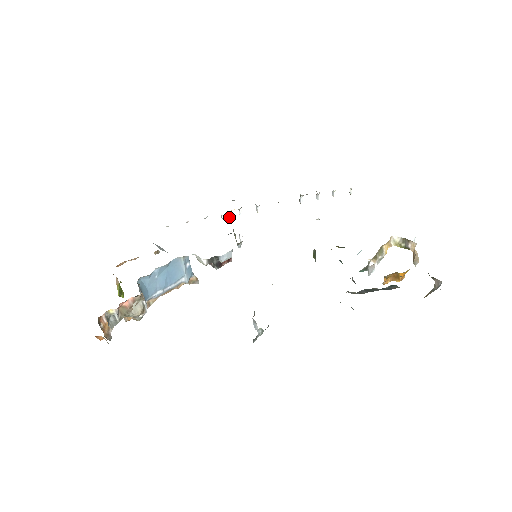
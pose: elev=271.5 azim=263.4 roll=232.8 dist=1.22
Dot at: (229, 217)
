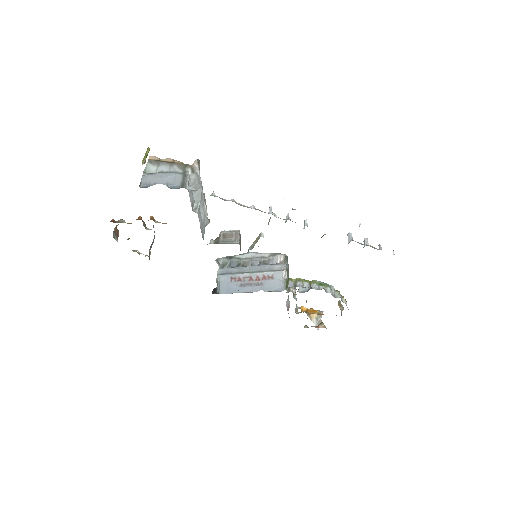
Dot at: occluded
